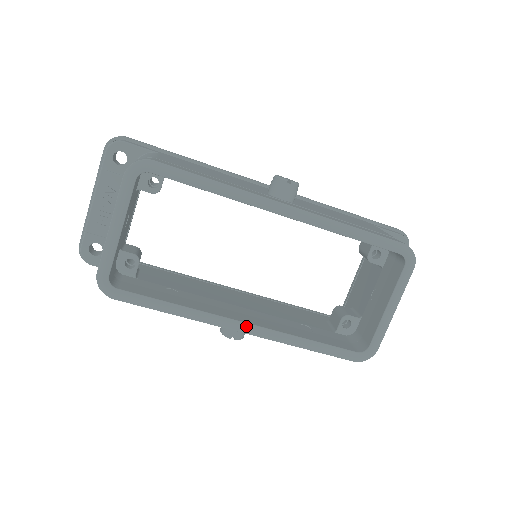
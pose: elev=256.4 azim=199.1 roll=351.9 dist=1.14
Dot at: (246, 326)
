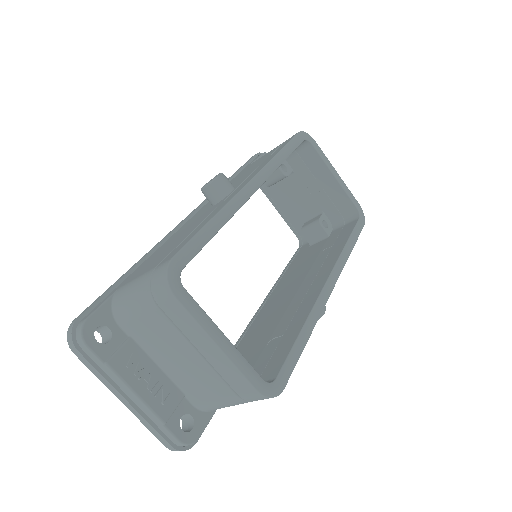
Dot at: (329, 282)
